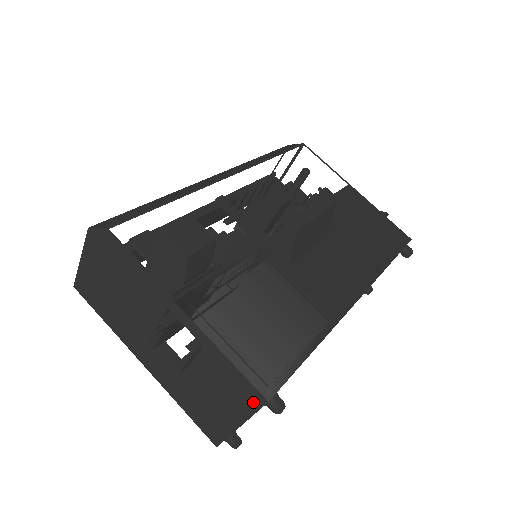
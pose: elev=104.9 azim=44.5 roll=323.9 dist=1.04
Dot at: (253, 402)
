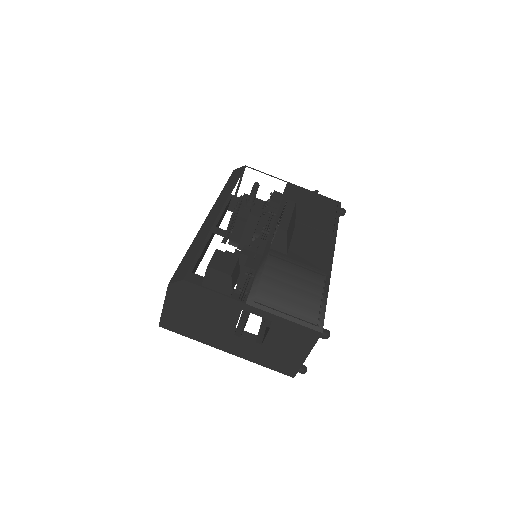
Dot at: (313, 338)
